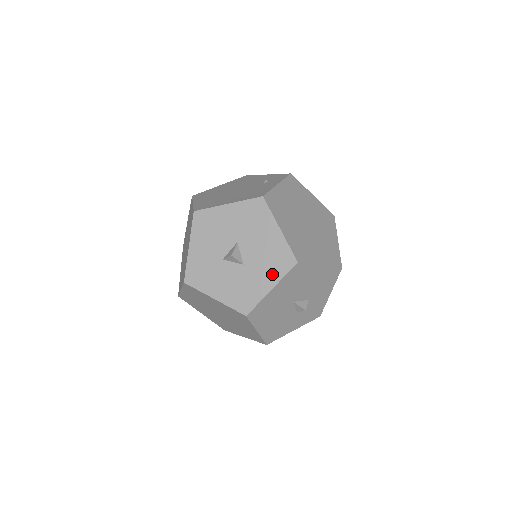
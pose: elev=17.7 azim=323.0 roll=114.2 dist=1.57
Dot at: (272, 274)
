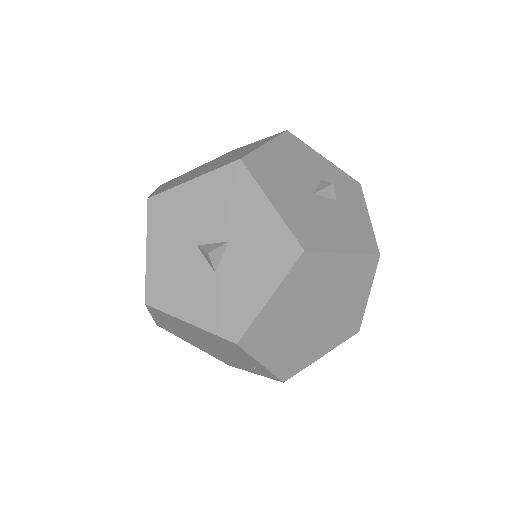
Dot at: (249, 200)
